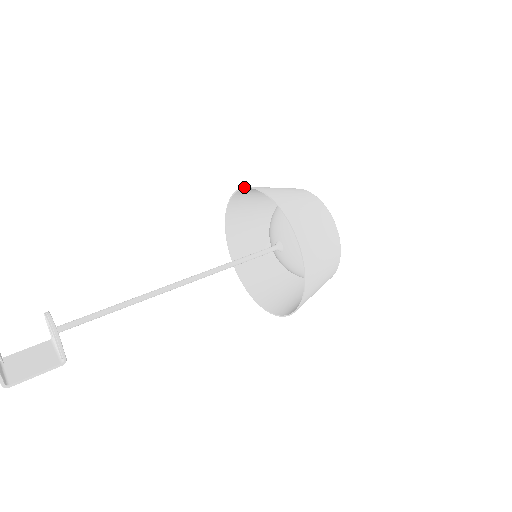
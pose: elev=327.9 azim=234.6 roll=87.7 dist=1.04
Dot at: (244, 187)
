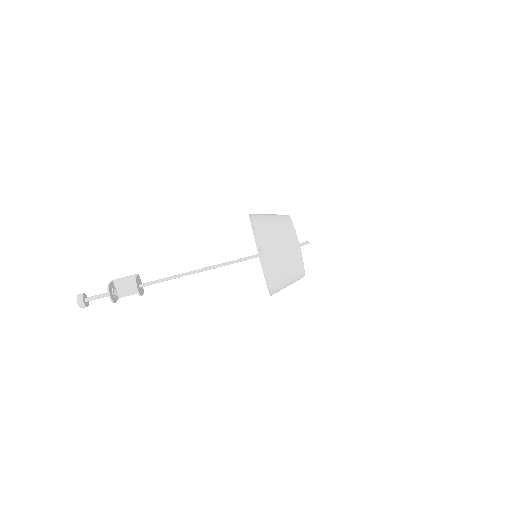
Dot at: (258, 244)
